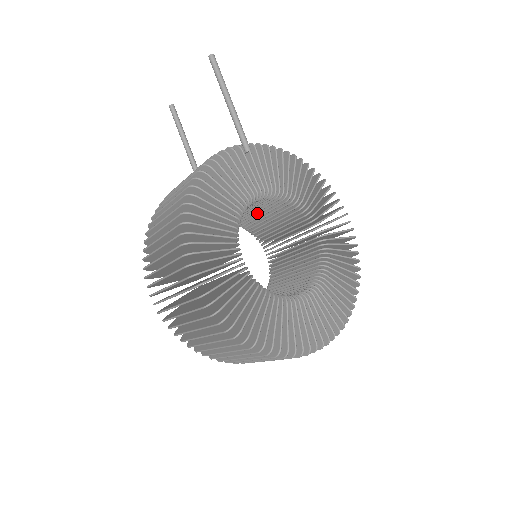
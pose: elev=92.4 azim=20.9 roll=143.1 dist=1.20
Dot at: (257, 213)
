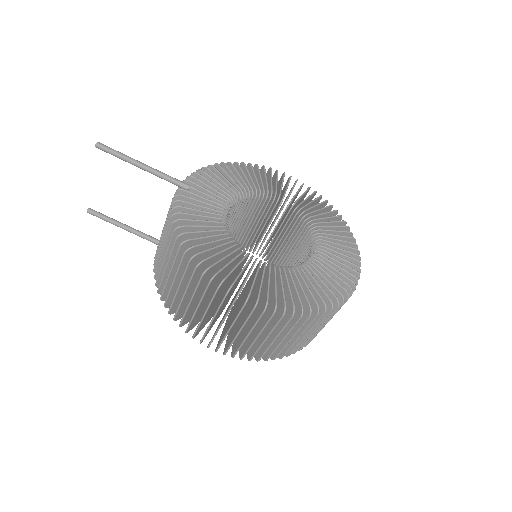
Dot at: occluded
